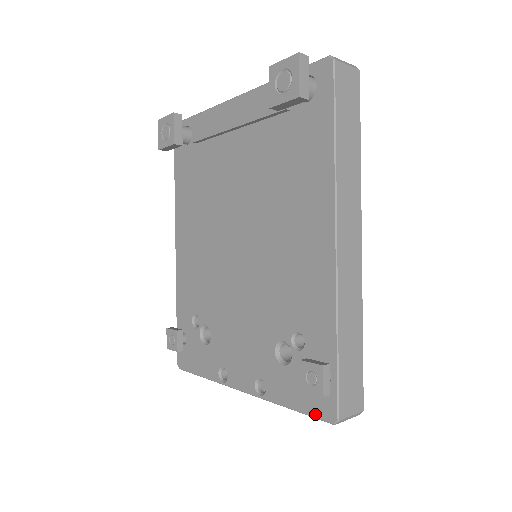
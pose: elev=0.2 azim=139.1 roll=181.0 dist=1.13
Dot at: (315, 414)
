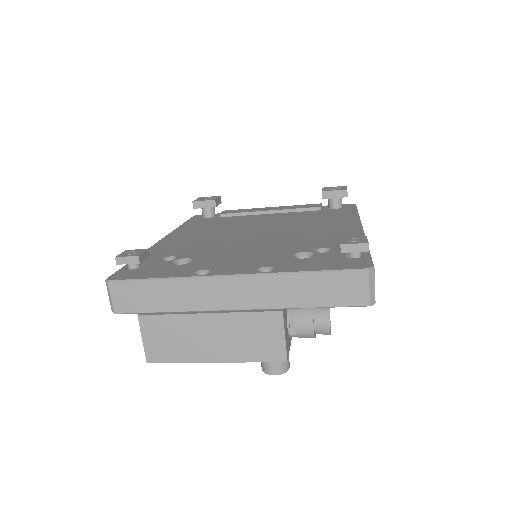
Dot at: (345, 268)
